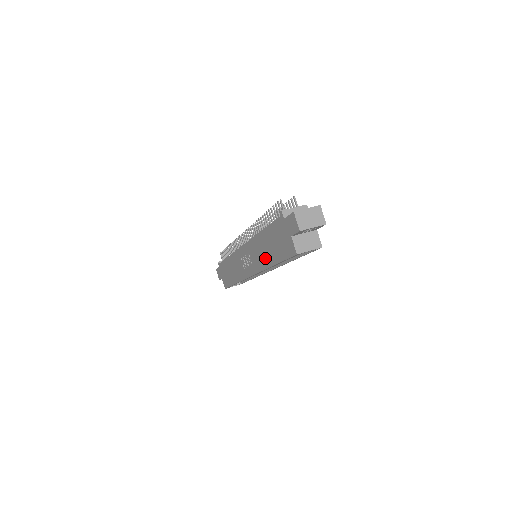
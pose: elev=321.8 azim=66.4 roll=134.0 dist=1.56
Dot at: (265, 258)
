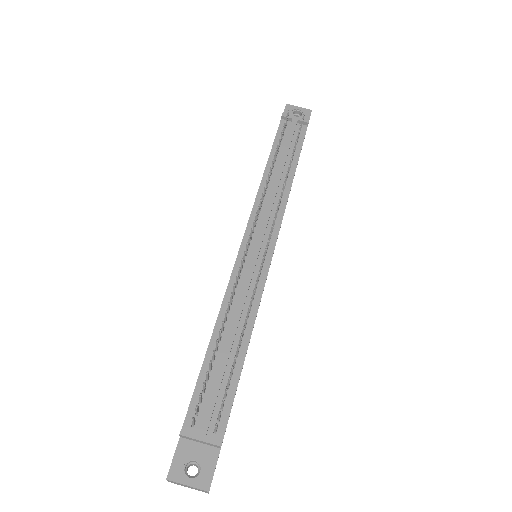
Dot at: occluded
